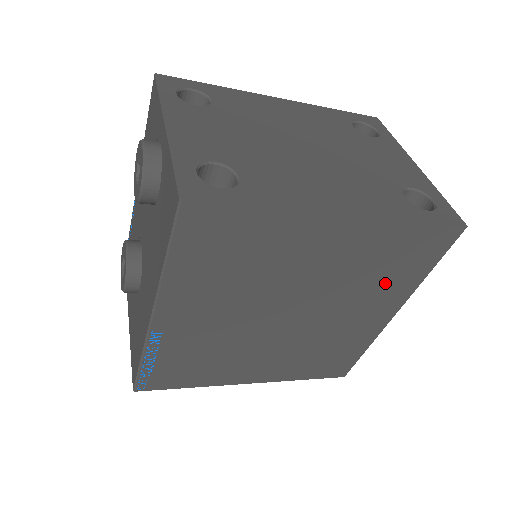
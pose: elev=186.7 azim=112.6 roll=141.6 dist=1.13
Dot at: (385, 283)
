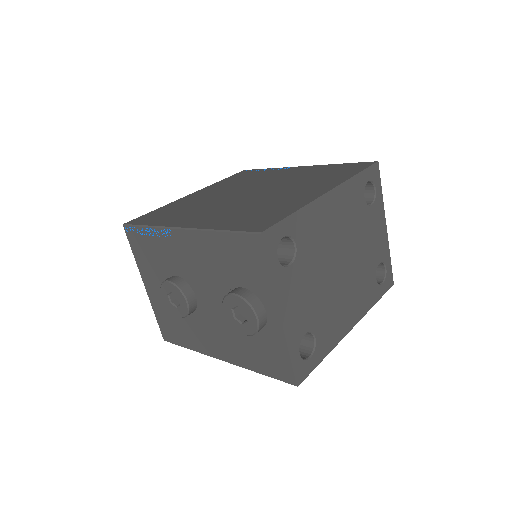
Dot at: occluded
